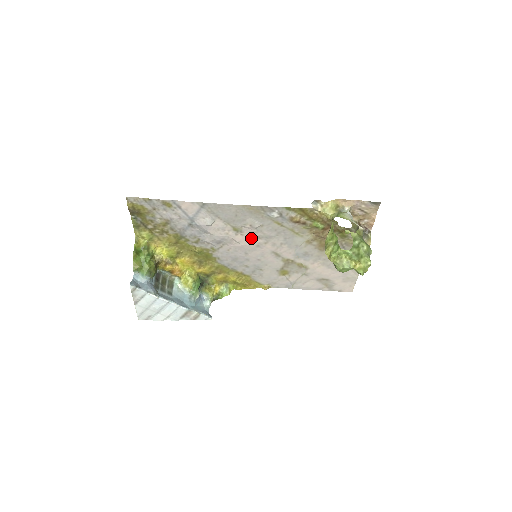
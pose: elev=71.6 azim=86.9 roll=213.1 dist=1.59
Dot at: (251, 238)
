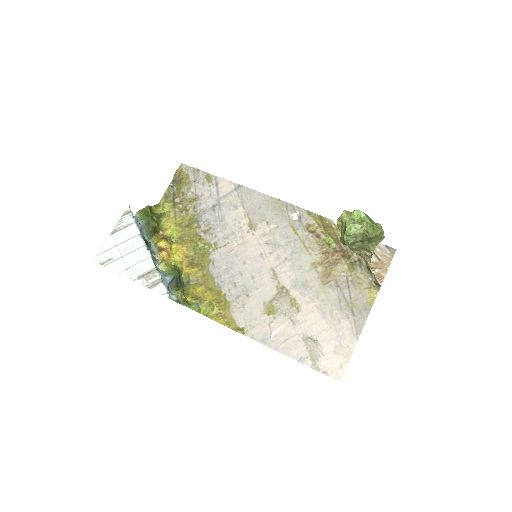
Dot at: (260, 241)
